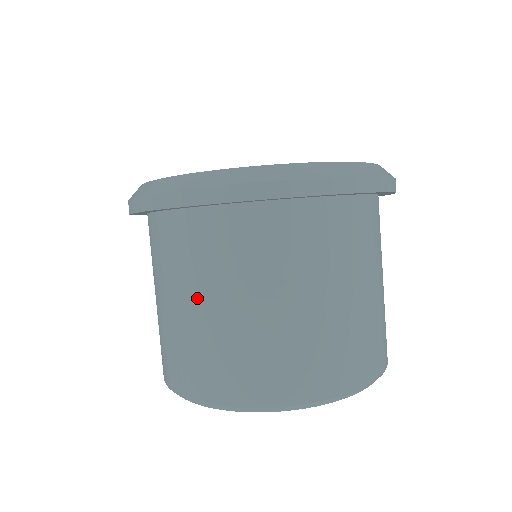
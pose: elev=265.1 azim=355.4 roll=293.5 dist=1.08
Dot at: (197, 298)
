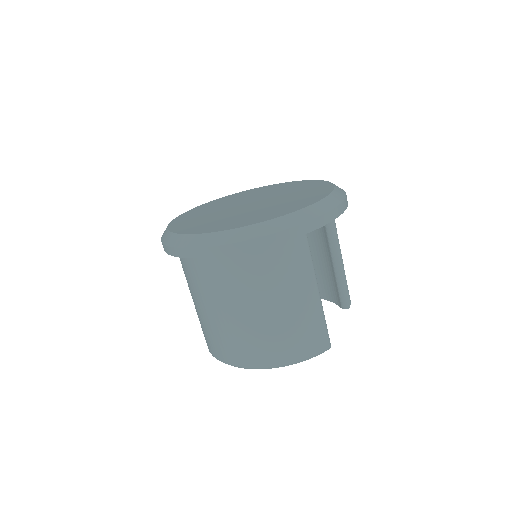
Dot at: occluded
